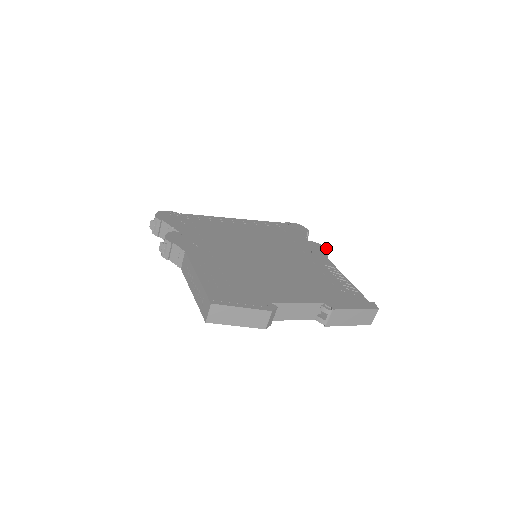
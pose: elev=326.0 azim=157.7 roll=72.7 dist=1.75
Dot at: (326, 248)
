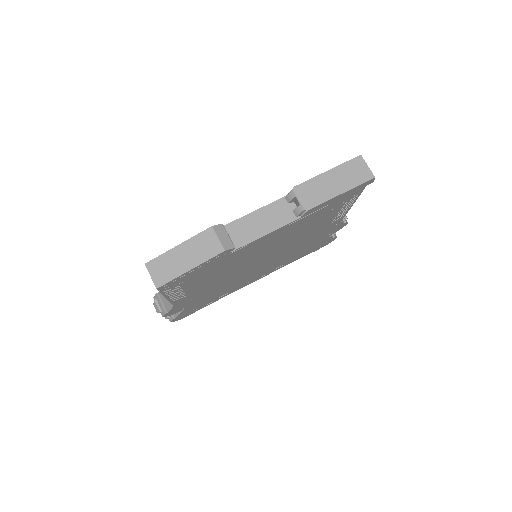
Dot at: occluded
